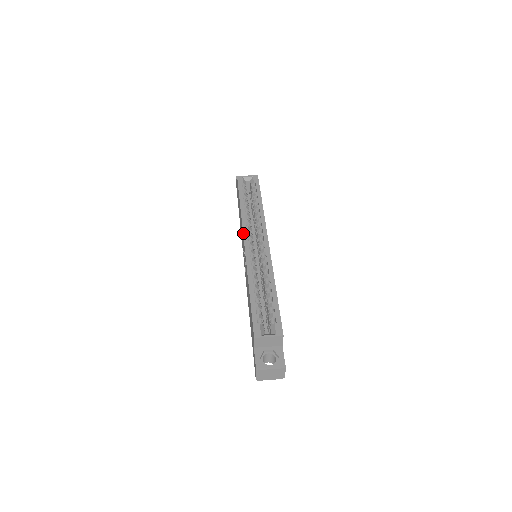
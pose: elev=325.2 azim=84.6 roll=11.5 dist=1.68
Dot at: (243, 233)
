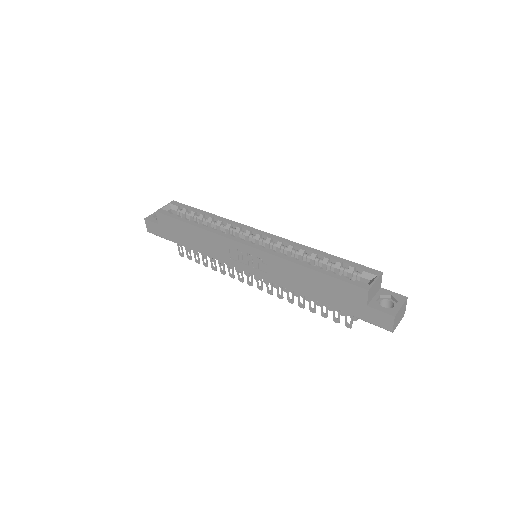
Dot at: (233, 240)
